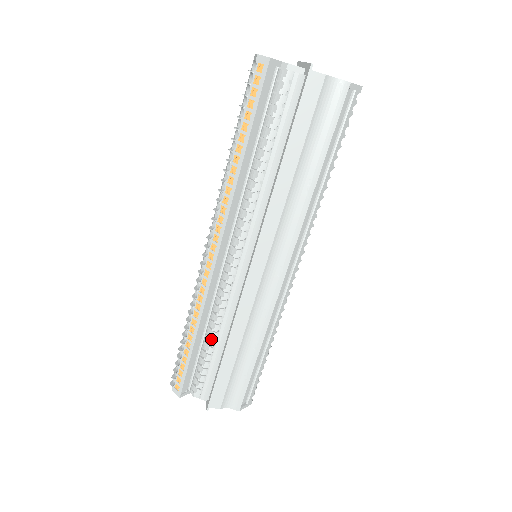
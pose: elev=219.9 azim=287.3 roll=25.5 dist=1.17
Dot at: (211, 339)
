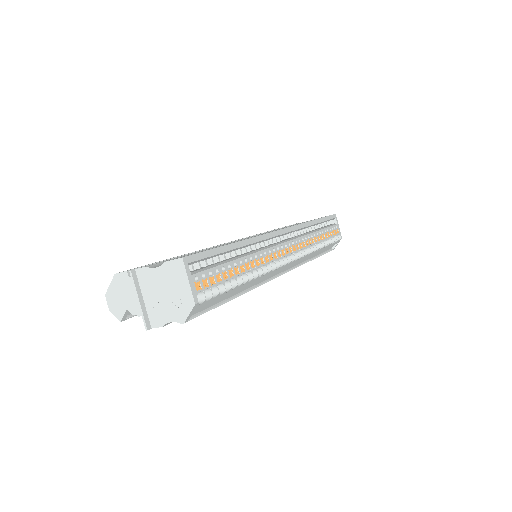
Dot at: occluded
